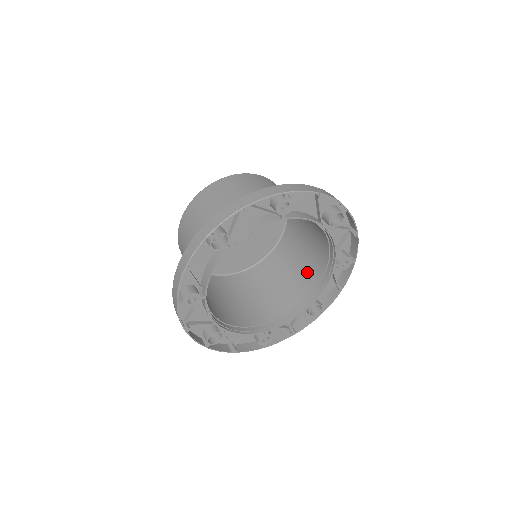
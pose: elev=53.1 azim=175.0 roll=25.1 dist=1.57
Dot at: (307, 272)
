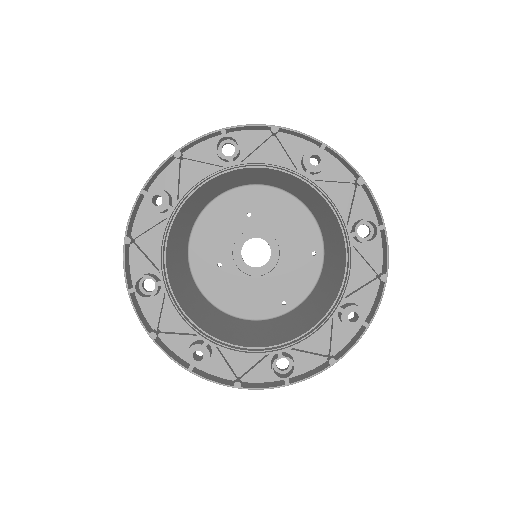
Dot at: (302, 325)
